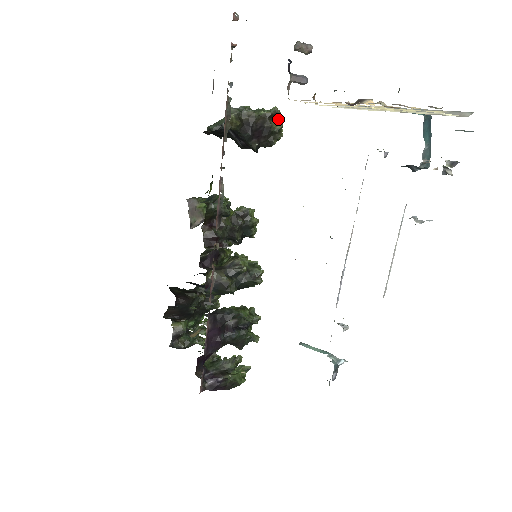
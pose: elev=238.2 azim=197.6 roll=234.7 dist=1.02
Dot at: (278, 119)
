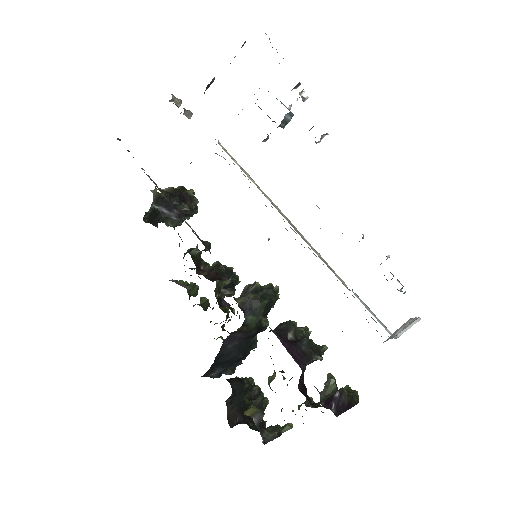
Dot at: (187, 190)
